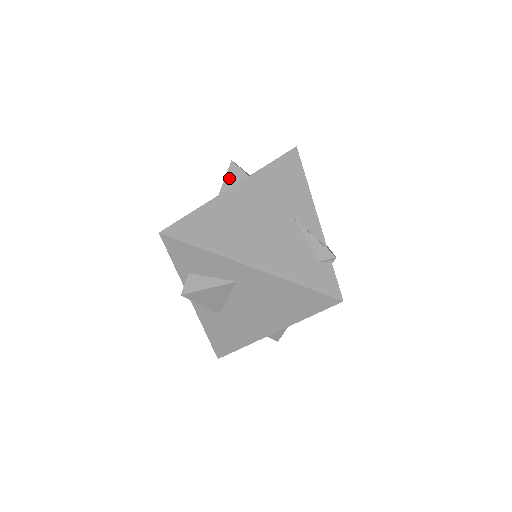
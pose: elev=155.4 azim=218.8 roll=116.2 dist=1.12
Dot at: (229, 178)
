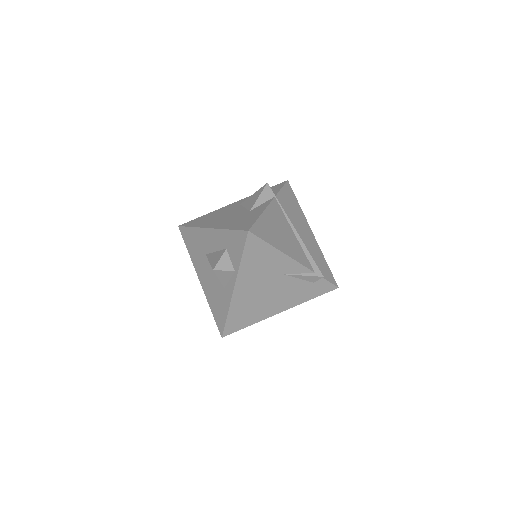
Dot at: (222, 278)
